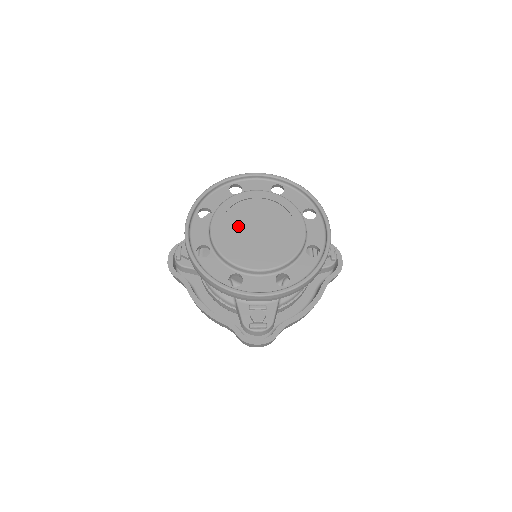
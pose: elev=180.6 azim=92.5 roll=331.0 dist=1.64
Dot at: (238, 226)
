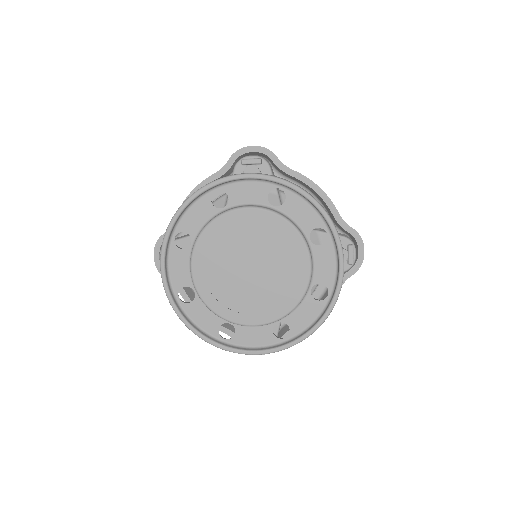
Dot at: (225, 264)
